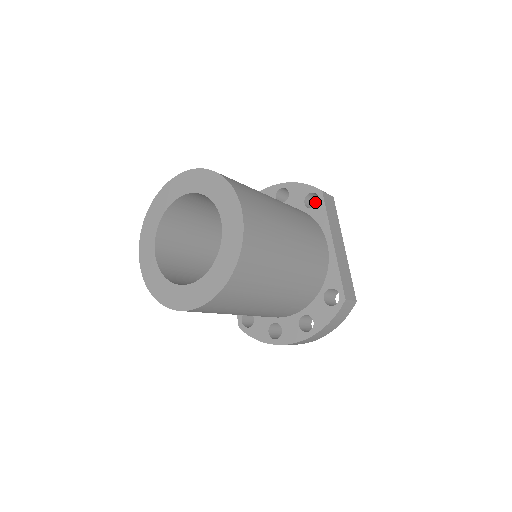
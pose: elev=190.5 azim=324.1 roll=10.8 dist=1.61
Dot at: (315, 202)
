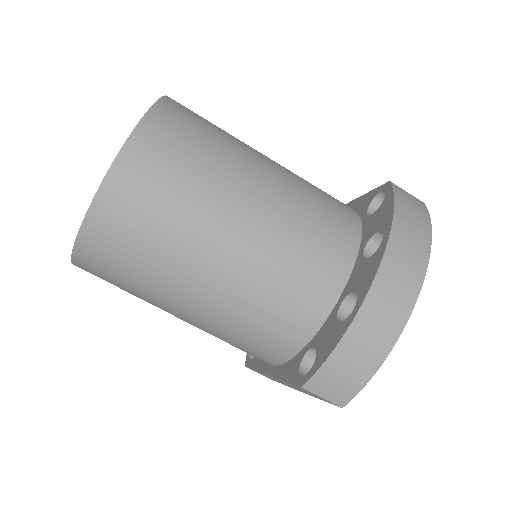
Dot at: occluded
